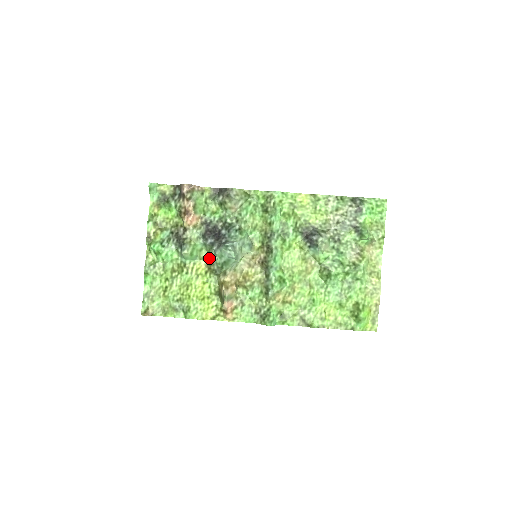
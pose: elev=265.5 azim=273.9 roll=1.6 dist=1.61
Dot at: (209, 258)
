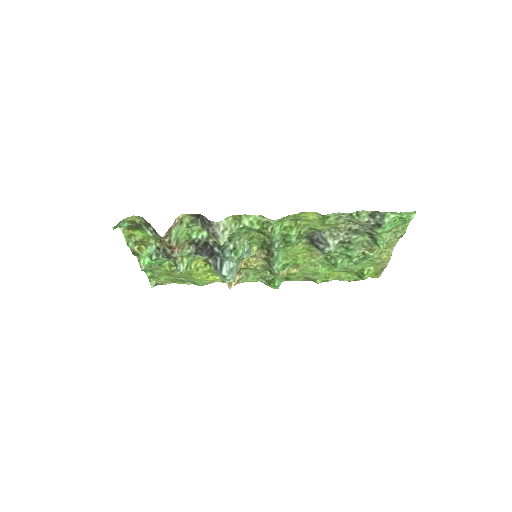
Dot at: (205, 258)
